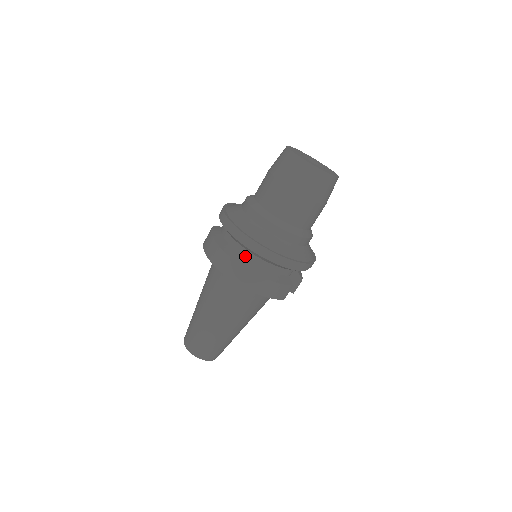
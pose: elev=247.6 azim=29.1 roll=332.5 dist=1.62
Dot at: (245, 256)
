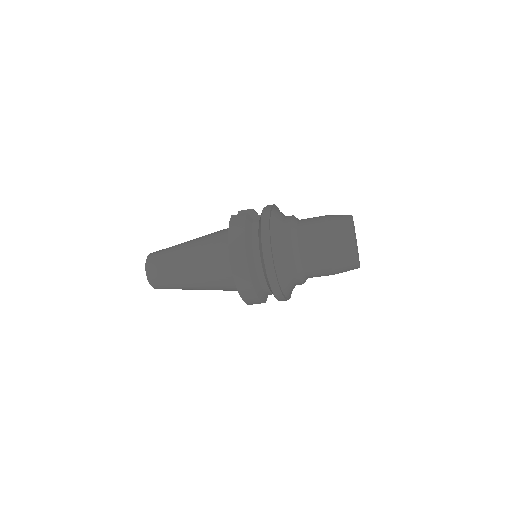
Dot at: (257, 270)
